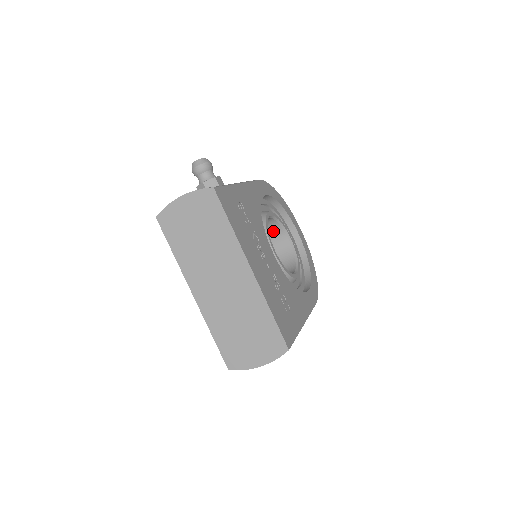
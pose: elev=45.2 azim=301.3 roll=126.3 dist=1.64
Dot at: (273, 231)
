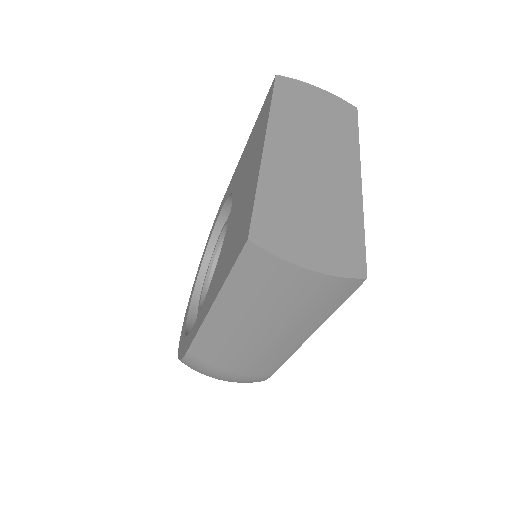
Dot at: occluded
